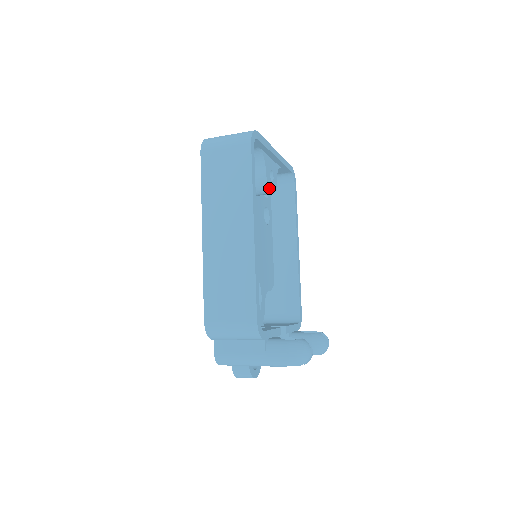
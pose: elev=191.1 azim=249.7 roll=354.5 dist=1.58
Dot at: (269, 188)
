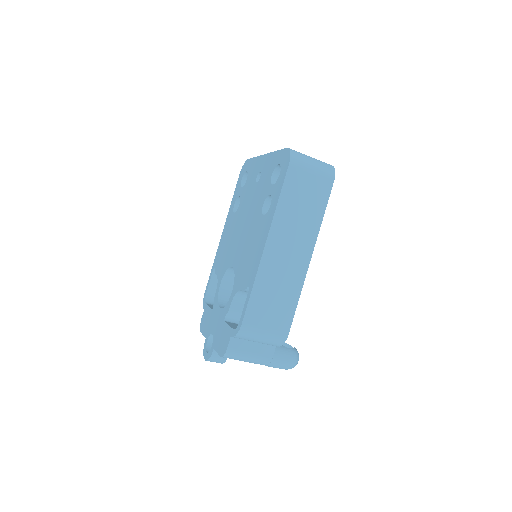
Dot at: occluded
